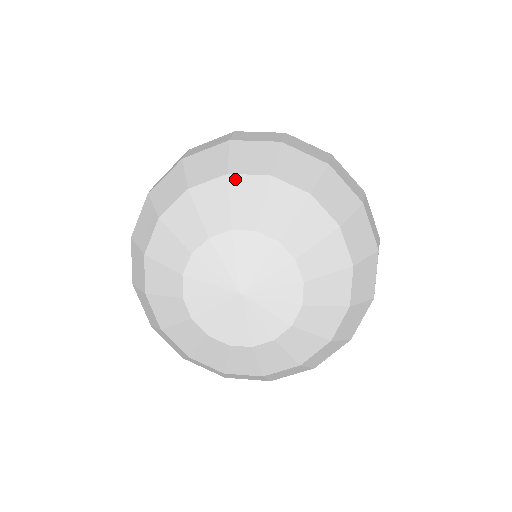
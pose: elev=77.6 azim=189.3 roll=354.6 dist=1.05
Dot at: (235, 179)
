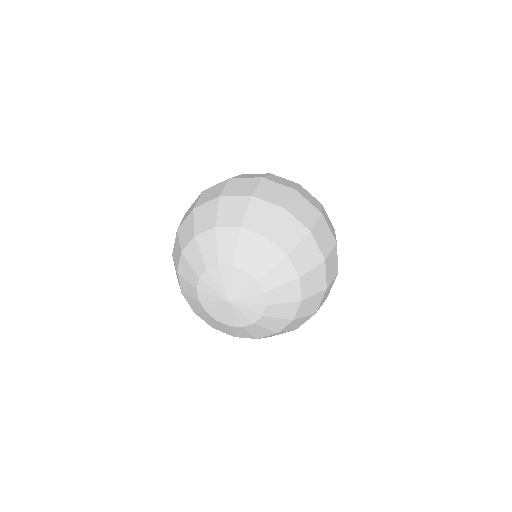
Dot at: (220, 231)
